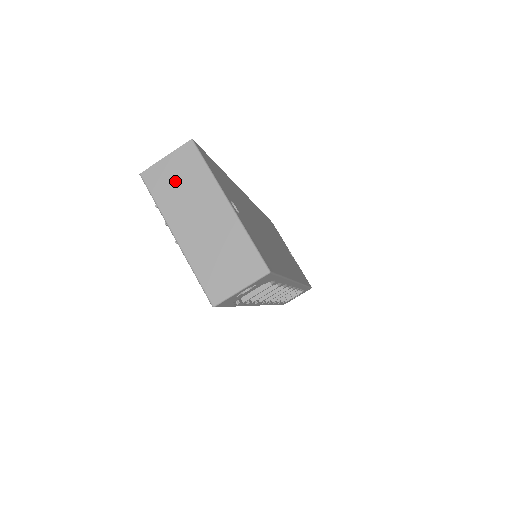
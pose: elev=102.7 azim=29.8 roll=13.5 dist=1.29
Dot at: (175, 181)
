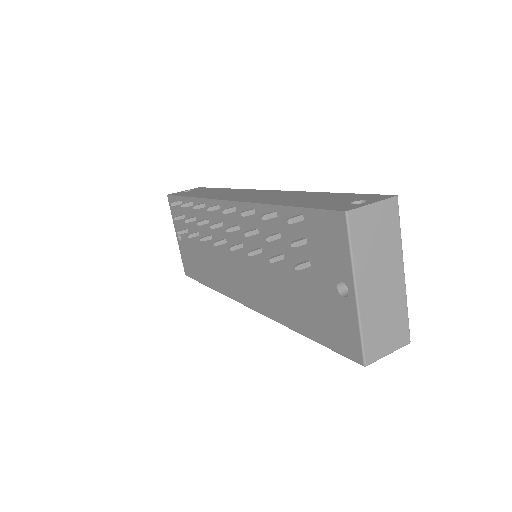
Dot at: (374, 233)
